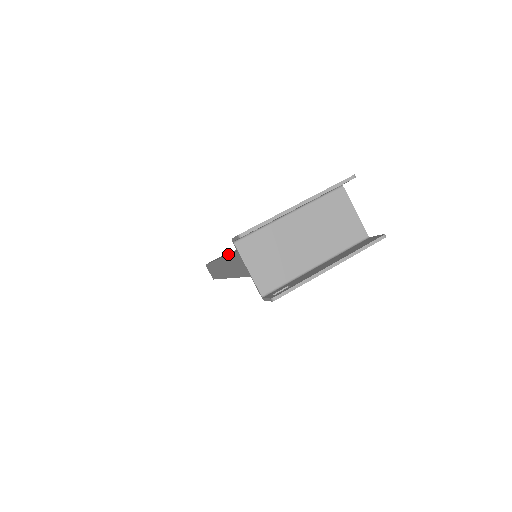
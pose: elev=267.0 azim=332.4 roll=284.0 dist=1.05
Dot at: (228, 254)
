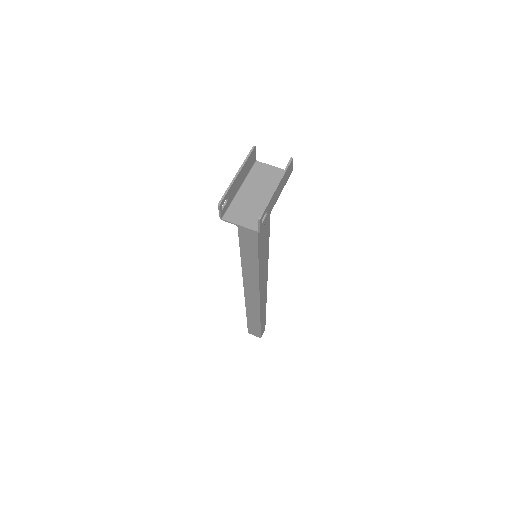
Dot at: occluded
